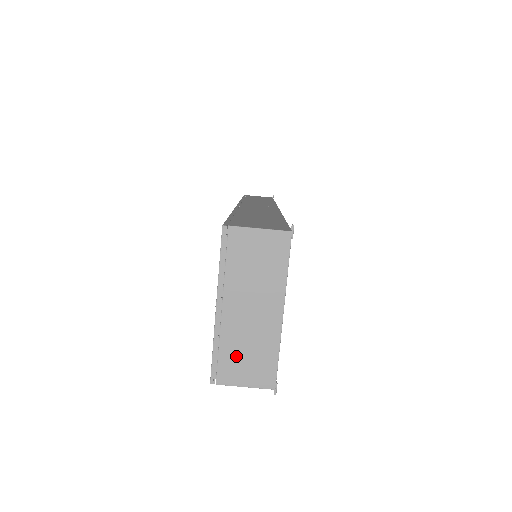
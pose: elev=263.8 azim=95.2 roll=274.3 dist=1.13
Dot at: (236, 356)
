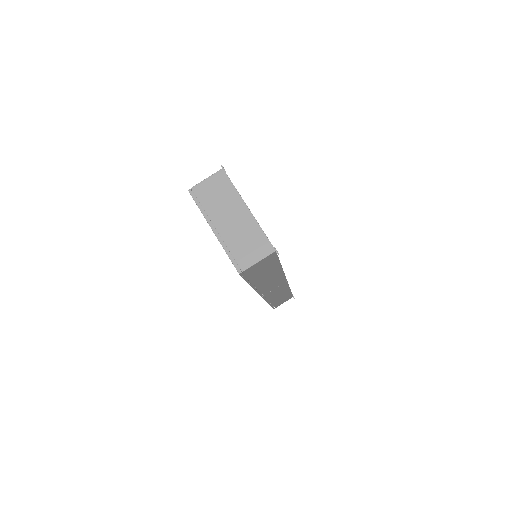
Dot at: (241, 248)
